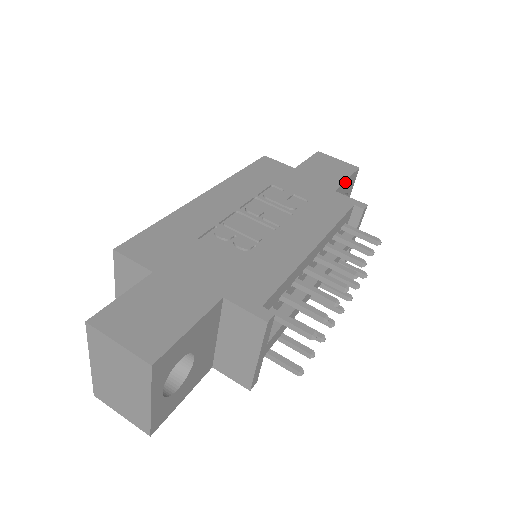
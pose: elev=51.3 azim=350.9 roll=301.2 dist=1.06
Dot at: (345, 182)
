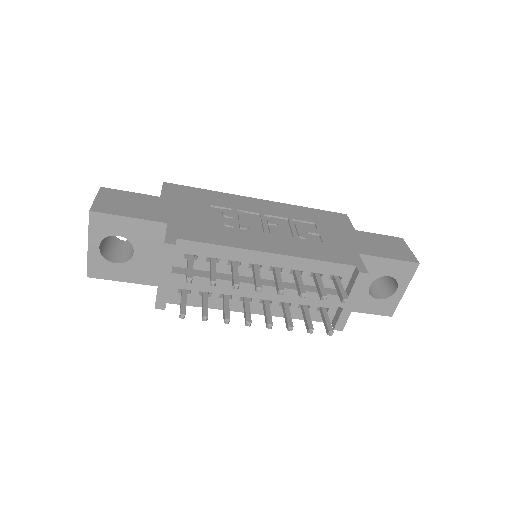
Dot at: (384, 259)
